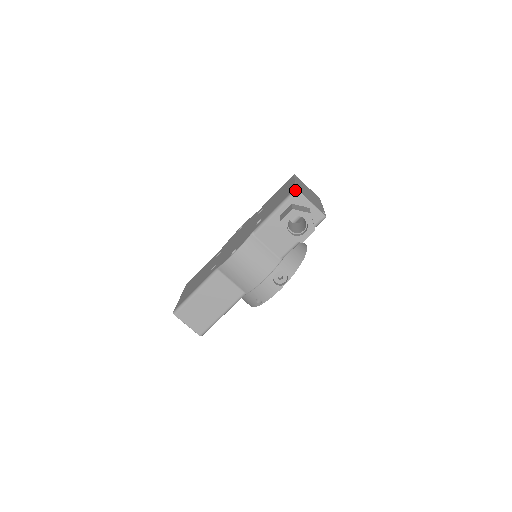
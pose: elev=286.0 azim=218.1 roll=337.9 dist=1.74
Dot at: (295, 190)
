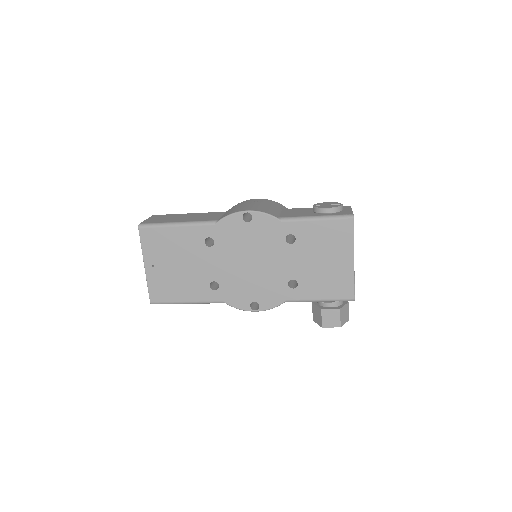
Dot at: occluded
